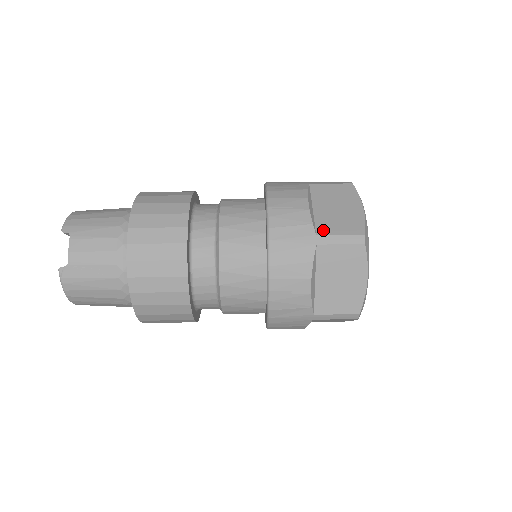
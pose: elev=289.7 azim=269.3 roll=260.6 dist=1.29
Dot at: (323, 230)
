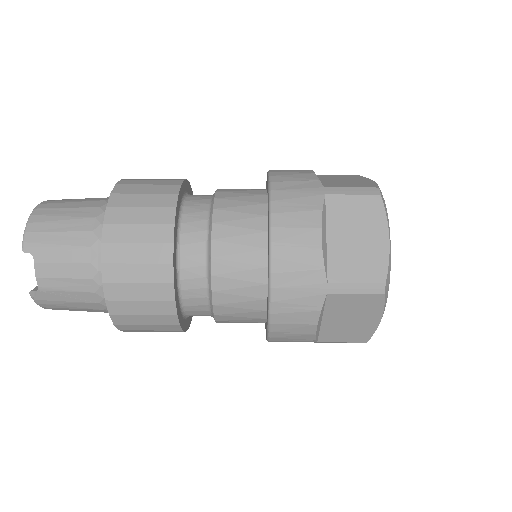
Dot at: (336, 275)
